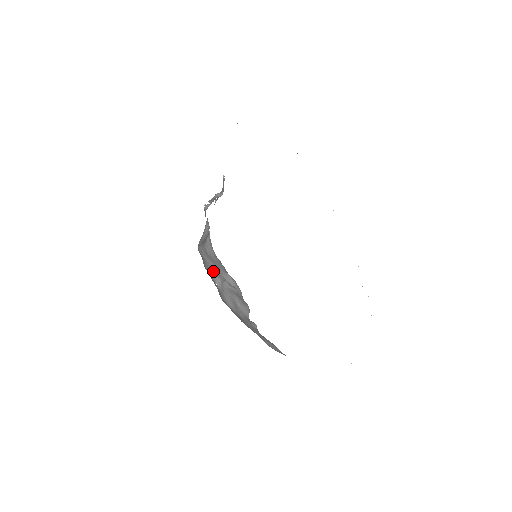
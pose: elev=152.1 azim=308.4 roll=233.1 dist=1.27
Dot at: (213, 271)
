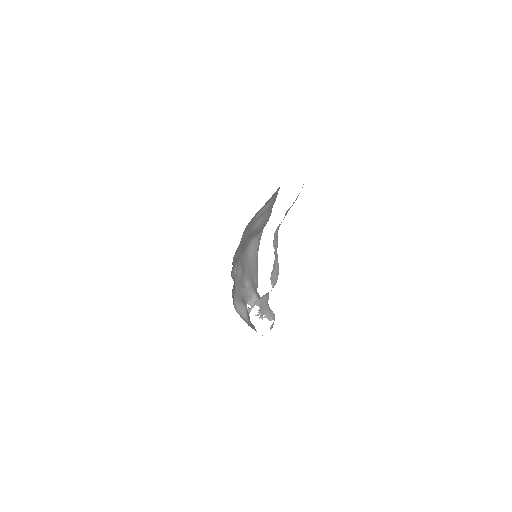
Dot at: occluded
